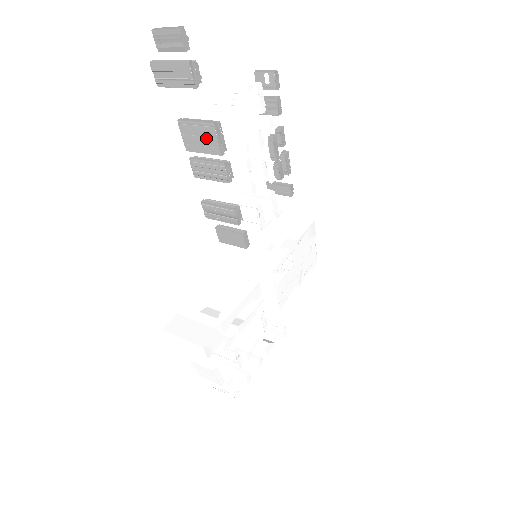
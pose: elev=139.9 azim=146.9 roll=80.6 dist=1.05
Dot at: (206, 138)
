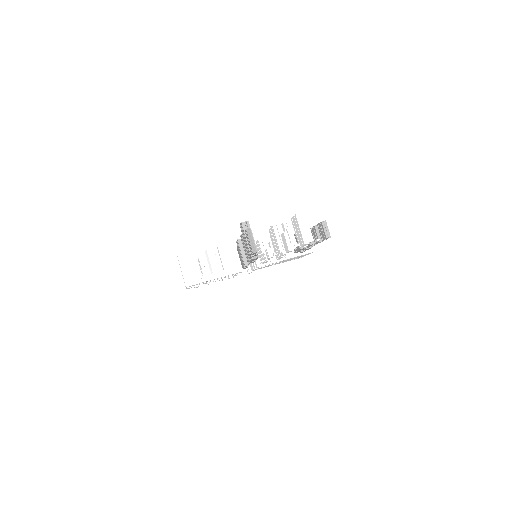
Dot at: occluded
